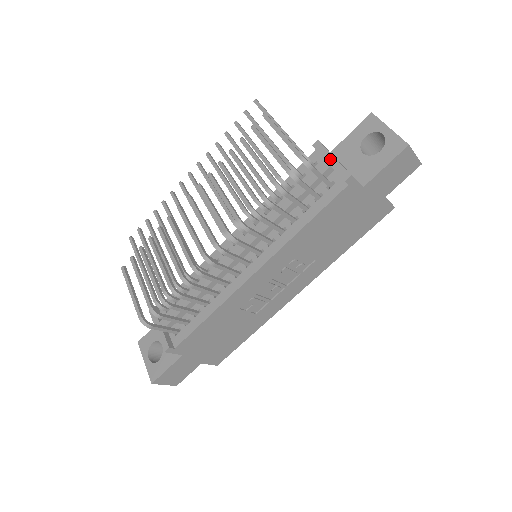
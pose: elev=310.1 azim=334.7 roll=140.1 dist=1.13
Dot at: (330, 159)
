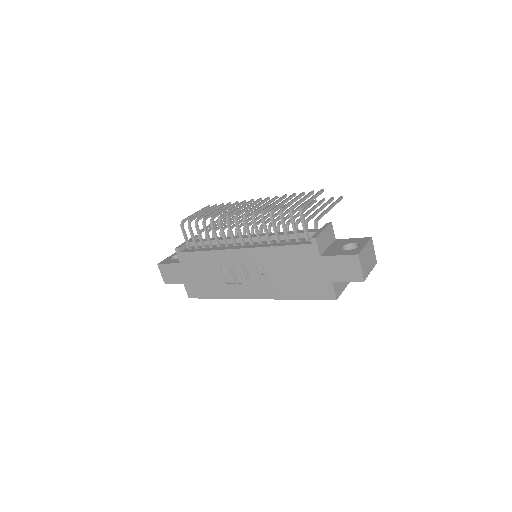
Dot at: (322, 230)
